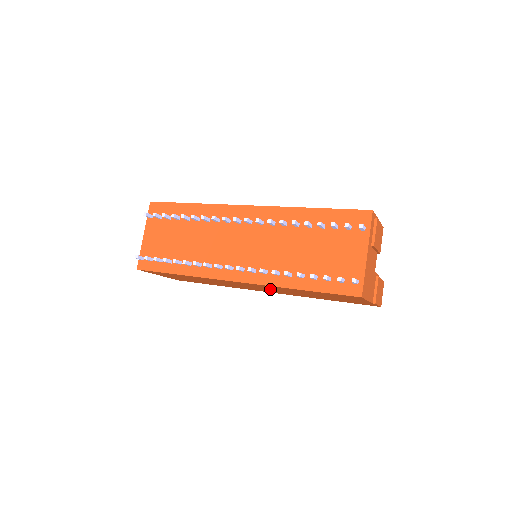
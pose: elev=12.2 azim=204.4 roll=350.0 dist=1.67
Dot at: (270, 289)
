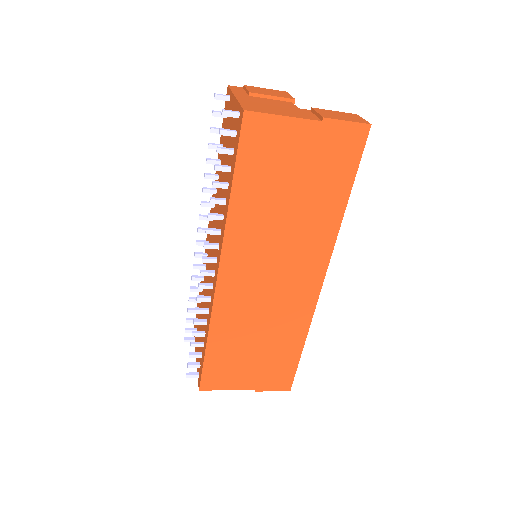
Dot at: (274, 256)
